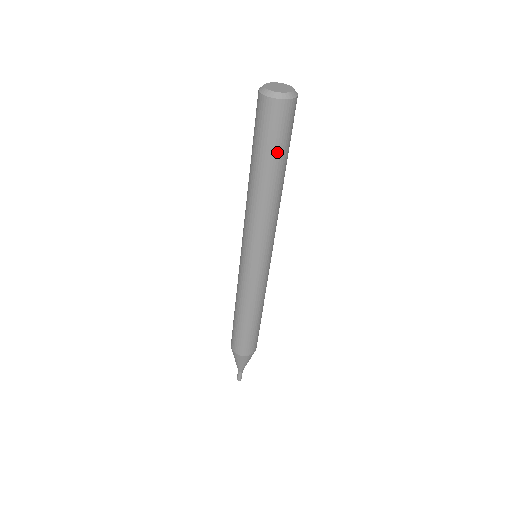
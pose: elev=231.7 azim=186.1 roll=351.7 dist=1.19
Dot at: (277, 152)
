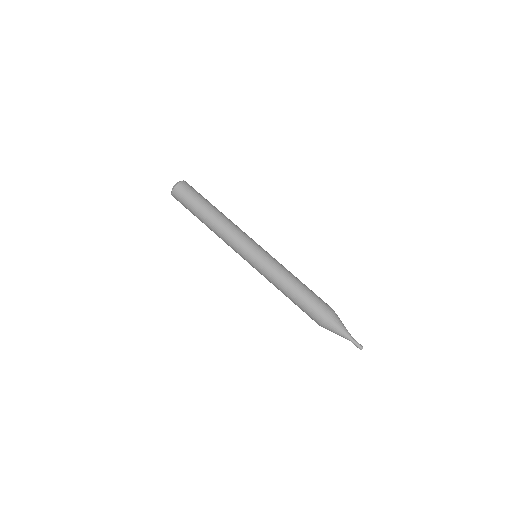
Dot at: (199, 200)
